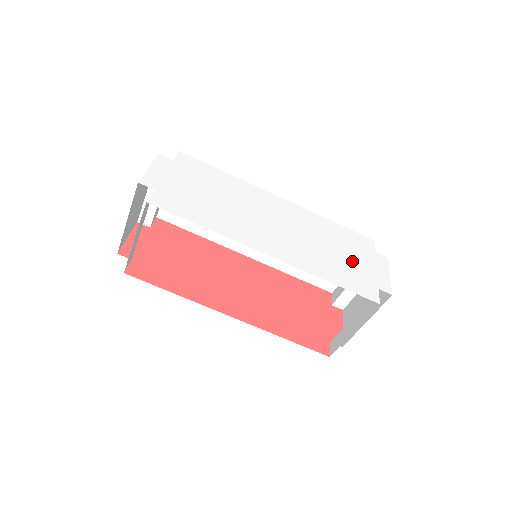
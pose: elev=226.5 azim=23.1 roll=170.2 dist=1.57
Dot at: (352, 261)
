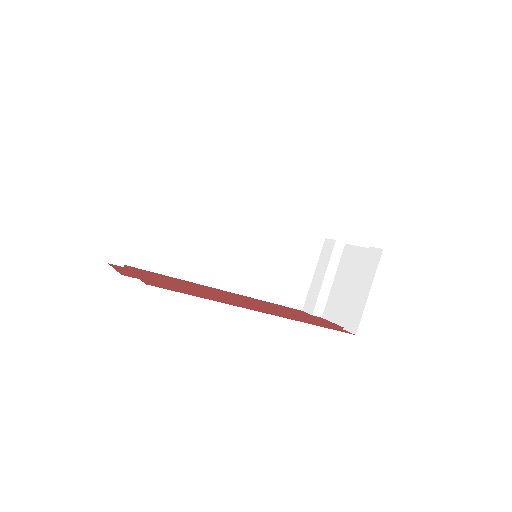
Dot at: occluded
